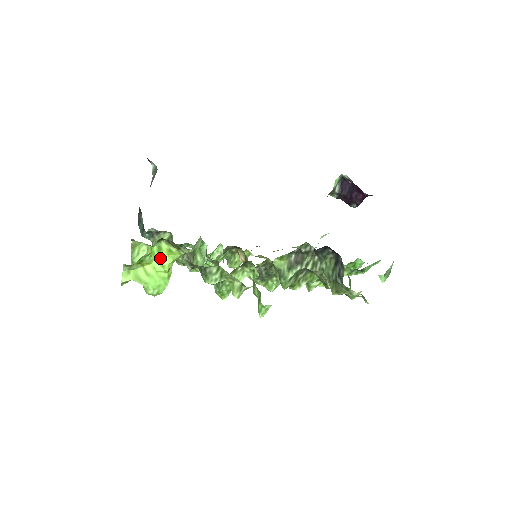
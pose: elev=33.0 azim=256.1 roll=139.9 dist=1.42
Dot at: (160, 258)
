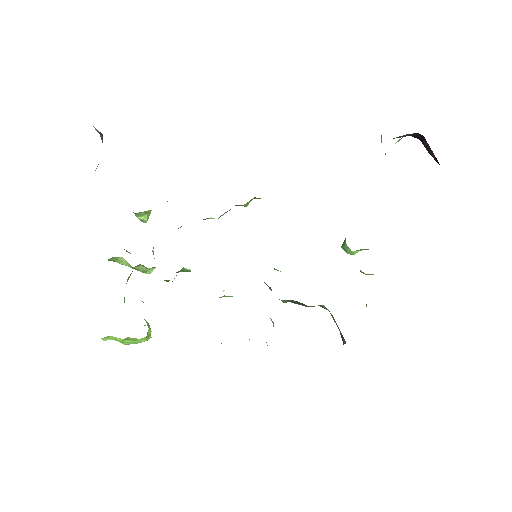
Dot at: (132, 340)
